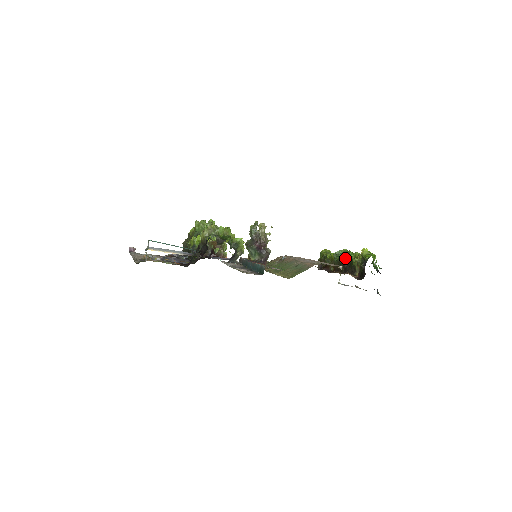
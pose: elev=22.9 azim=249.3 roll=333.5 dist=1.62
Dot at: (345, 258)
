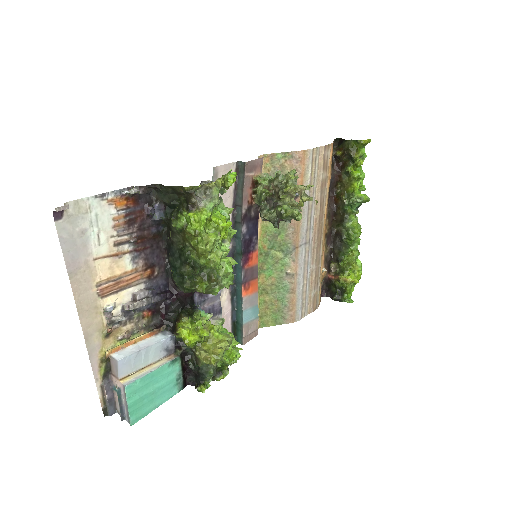
Dot at: (347, 237)
